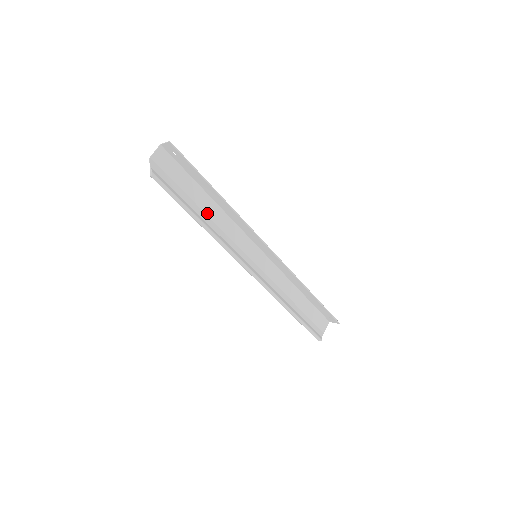
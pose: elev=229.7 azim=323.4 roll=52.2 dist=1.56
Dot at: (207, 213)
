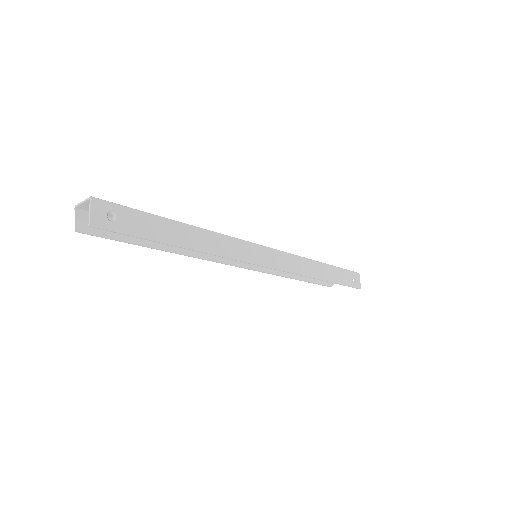
Dot at: occluded
